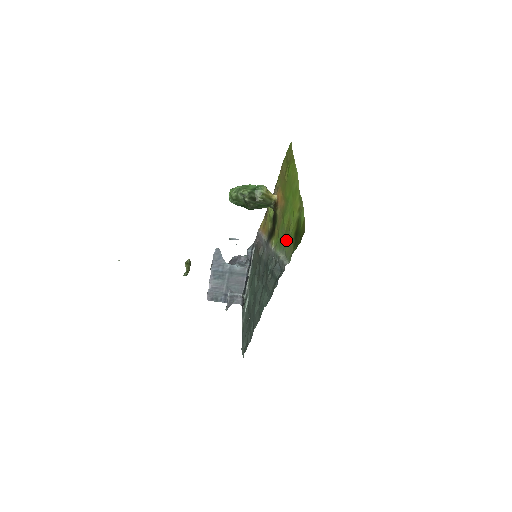
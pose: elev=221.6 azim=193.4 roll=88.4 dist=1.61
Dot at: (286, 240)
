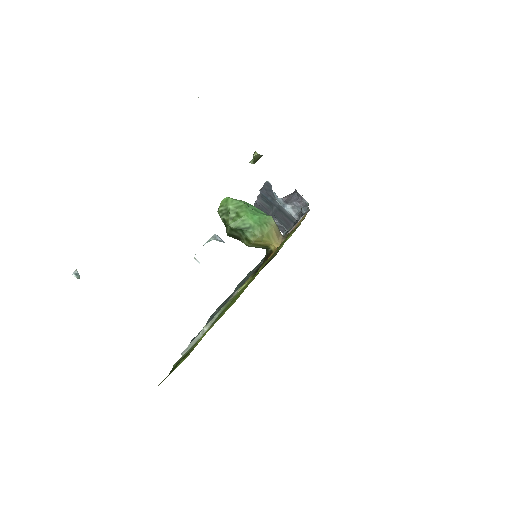
Dot at: occluded
